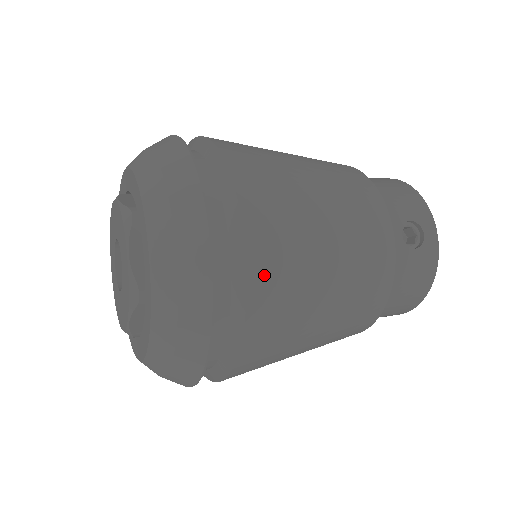
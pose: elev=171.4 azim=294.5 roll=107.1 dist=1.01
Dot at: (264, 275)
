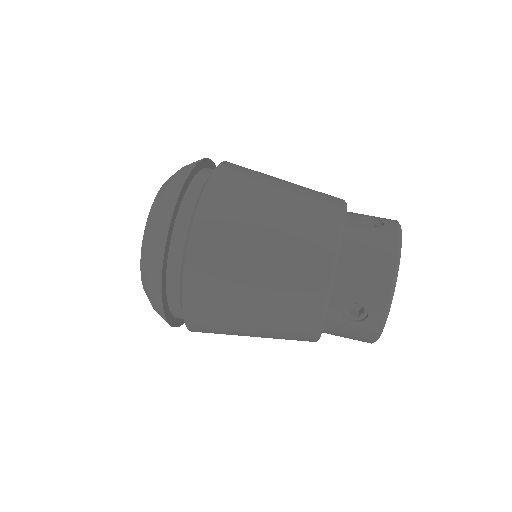
Dot at: (196, 315)
